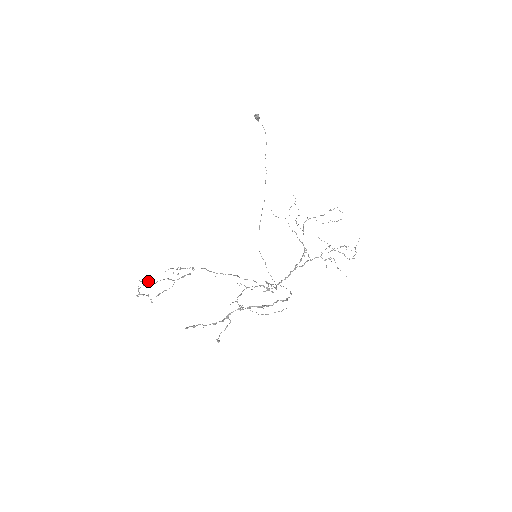
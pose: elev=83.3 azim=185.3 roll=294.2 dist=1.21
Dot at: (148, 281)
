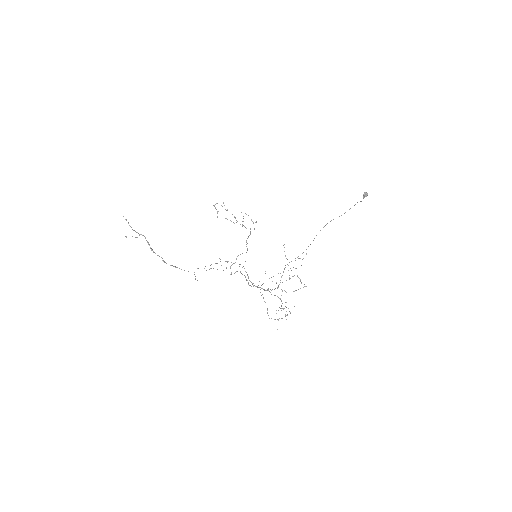
Dot at: occluded
